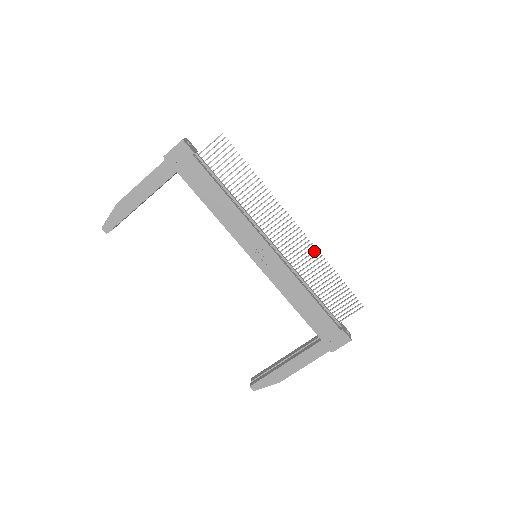
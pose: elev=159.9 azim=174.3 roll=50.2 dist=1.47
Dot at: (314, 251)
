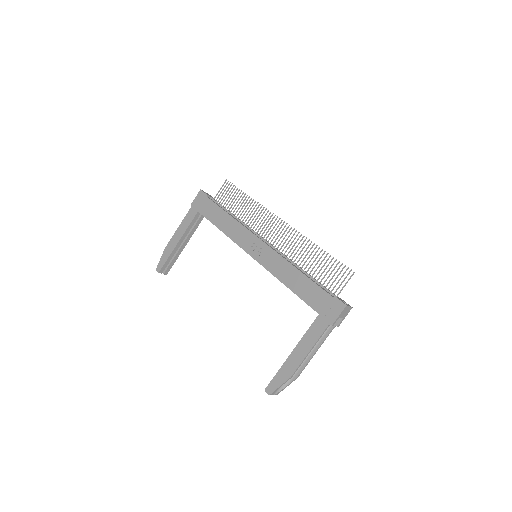
Dot at: (299, 236)
